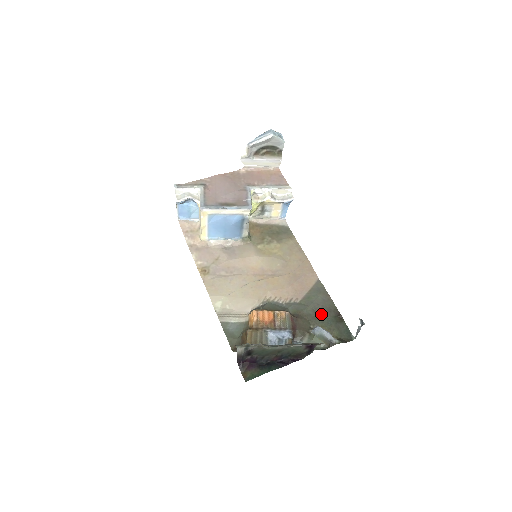
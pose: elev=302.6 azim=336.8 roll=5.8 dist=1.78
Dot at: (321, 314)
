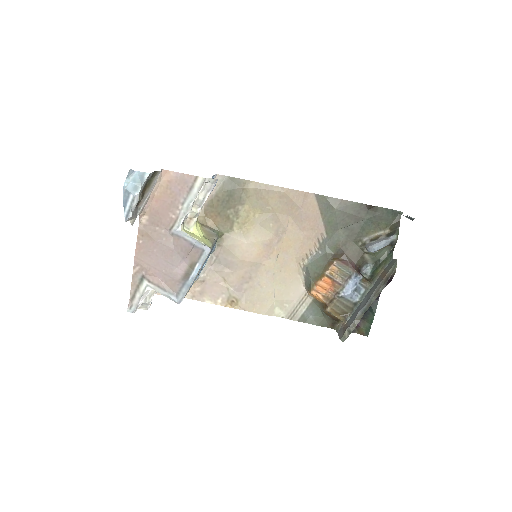
Dot at: (355, 225)
